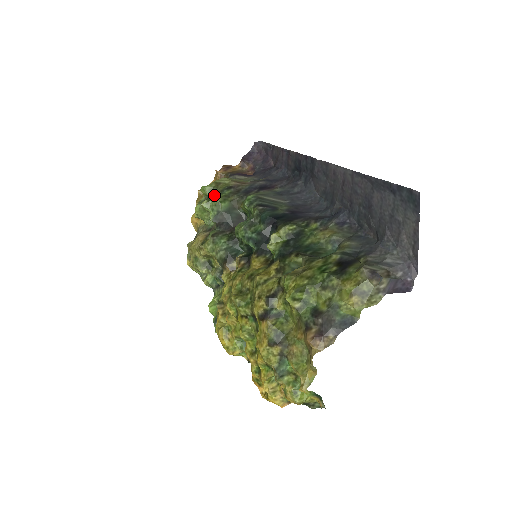
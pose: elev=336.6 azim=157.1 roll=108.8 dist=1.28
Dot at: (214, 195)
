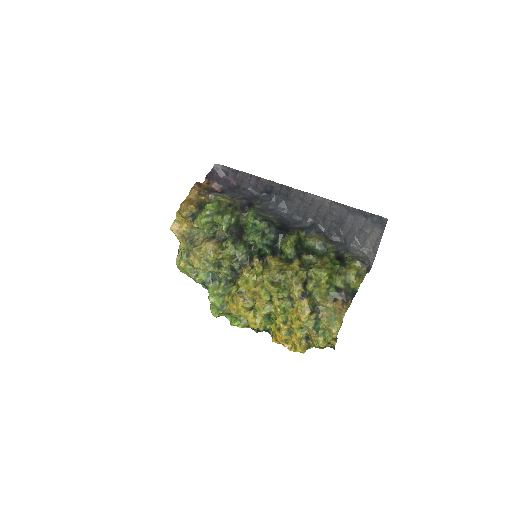
Dot at: (220, 211)
